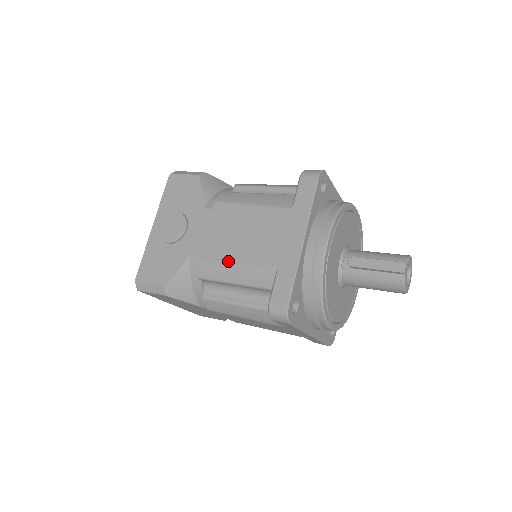
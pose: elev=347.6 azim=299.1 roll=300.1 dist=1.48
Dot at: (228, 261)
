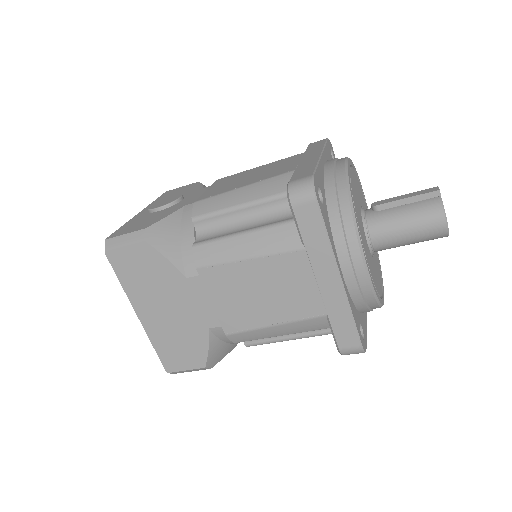
Dot at: (233, 189)
